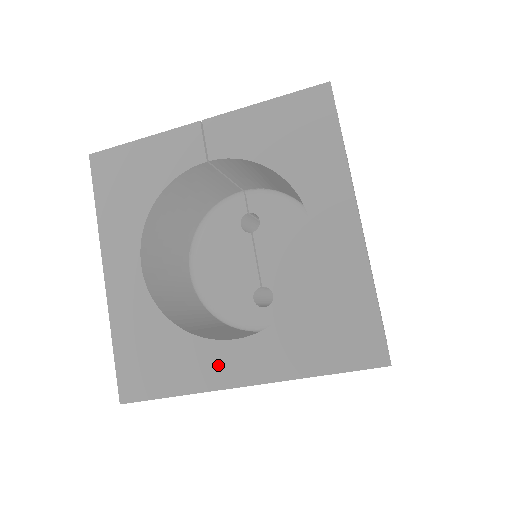
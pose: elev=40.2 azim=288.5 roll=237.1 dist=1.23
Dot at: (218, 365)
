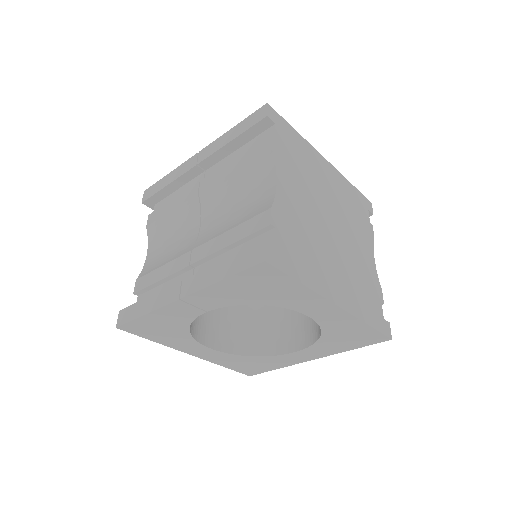
Dot at: (292, 359)
